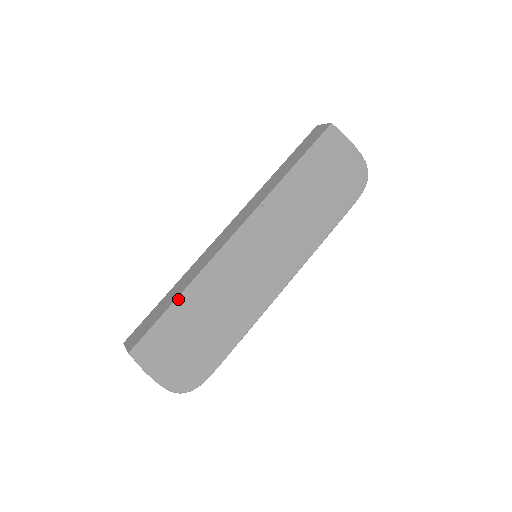
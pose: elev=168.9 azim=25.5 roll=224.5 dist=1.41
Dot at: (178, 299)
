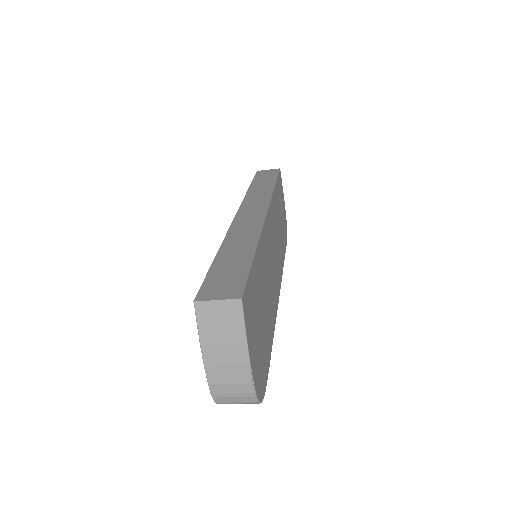
Dot at: (256, 252)
